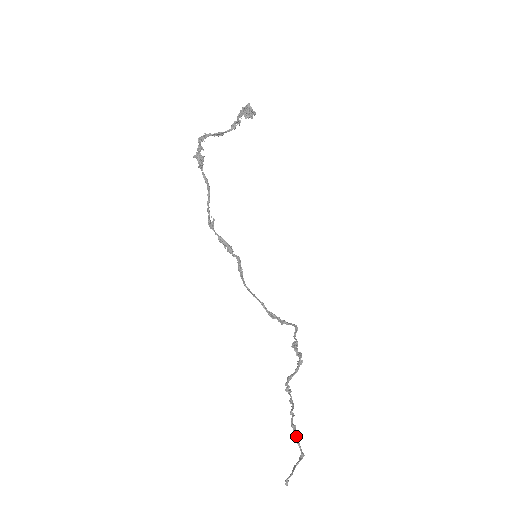
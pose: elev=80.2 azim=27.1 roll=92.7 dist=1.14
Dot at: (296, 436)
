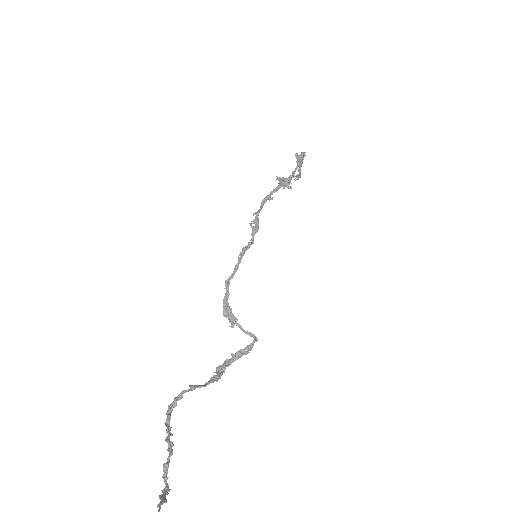
Dot at: (169, 459)
